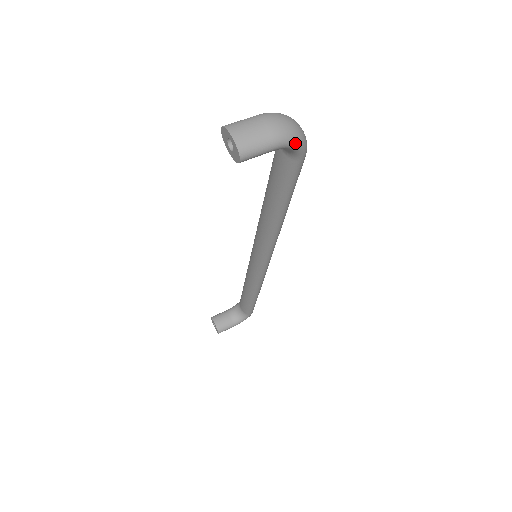
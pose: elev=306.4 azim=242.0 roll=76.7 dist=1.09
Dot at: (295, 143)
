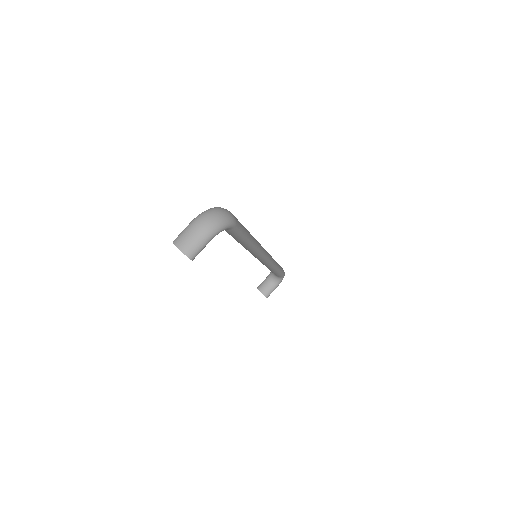
Dot at: (221, 229)
